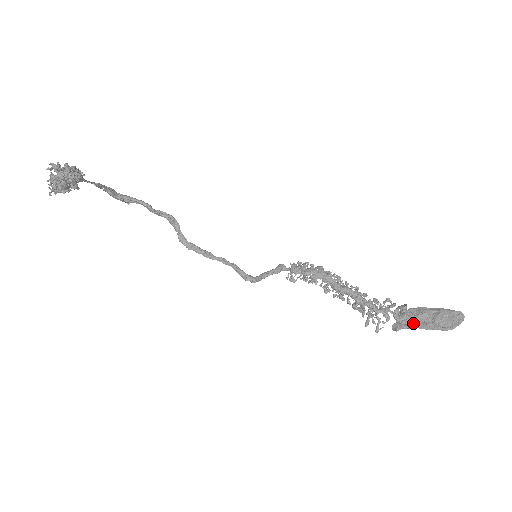
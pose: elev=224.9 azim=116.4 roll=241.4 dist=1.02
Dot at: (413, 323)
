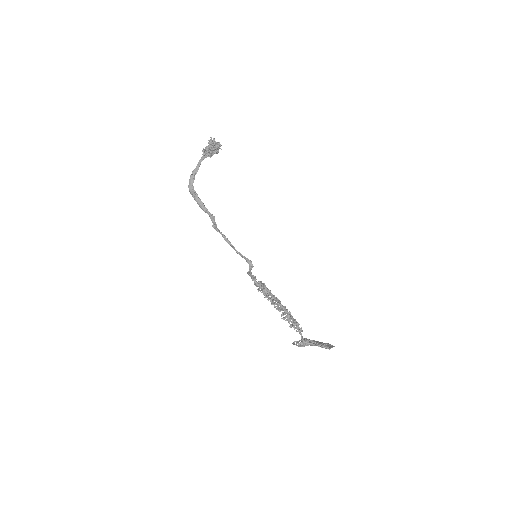
Dot at: (310, 342)
